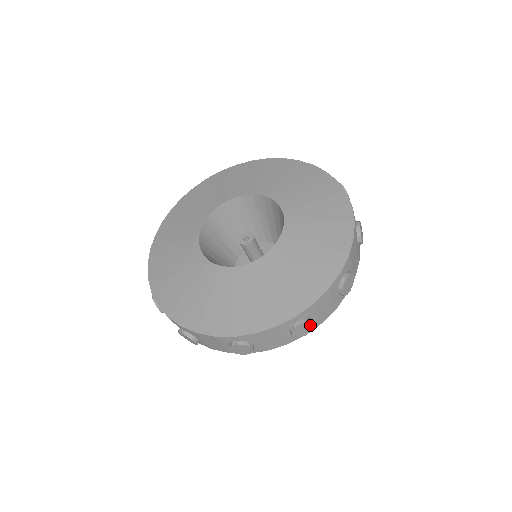
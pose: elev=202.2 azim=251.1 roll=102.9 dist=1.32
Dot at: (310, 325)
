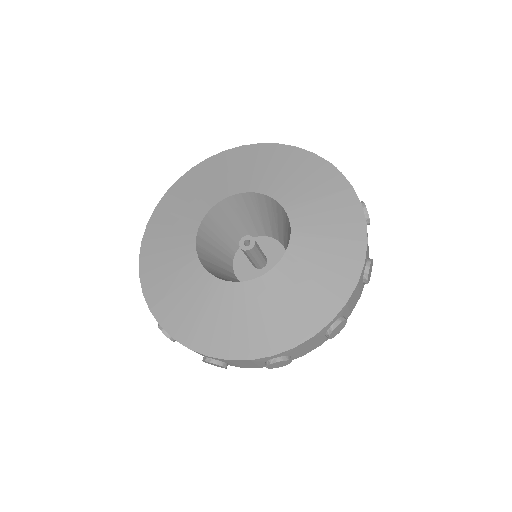
Dot at: (287, 362)
